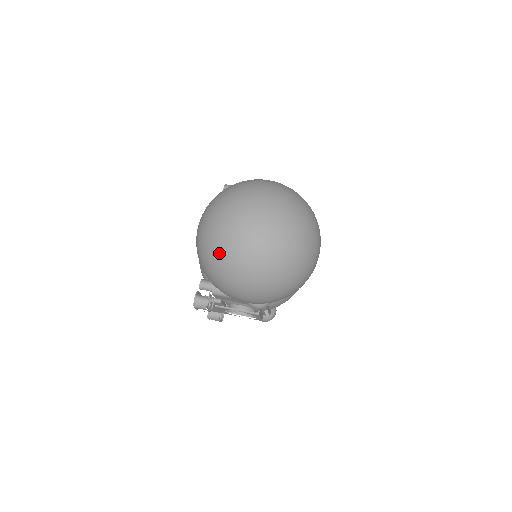
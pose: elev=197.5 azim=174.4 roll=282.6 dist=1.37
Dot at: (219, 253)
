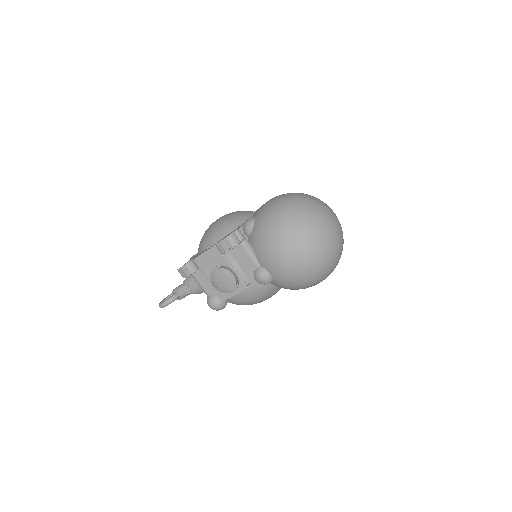
Dot at: (307, 215)
